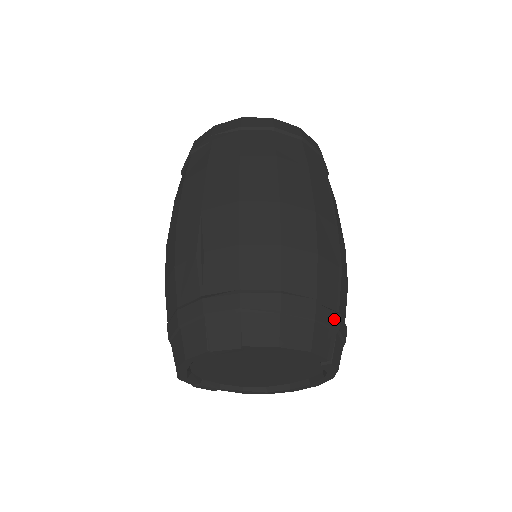
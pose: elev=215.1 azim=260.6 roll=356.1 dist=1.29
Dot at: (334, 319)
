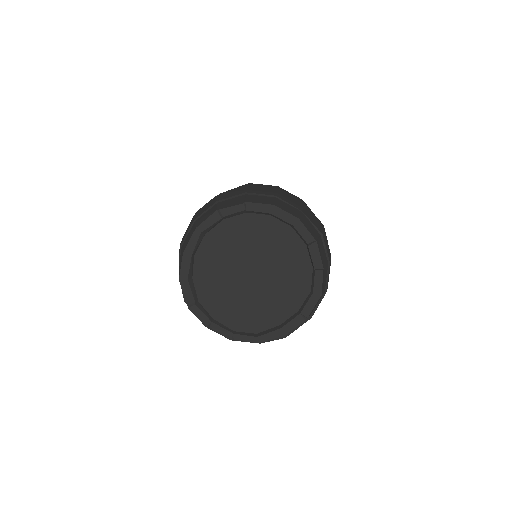
Dot at: (318, 227)
